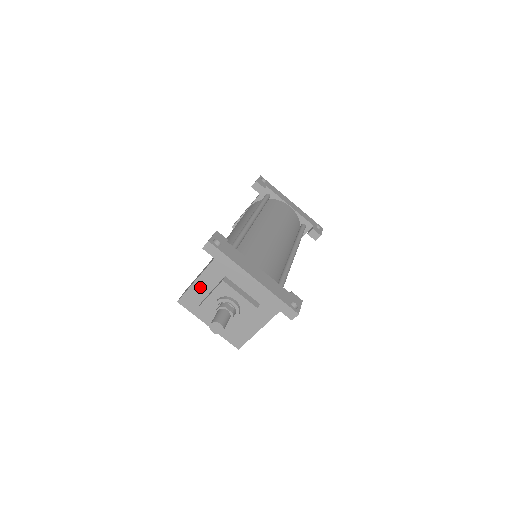
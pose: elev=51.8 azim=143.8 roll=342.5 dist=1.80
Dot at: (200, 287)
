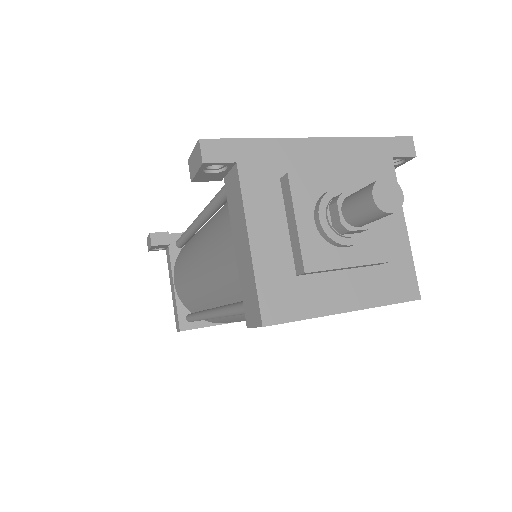
Dot at: (267, 246)
